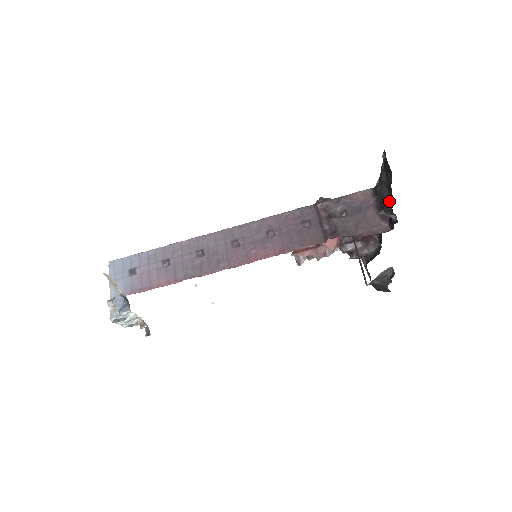
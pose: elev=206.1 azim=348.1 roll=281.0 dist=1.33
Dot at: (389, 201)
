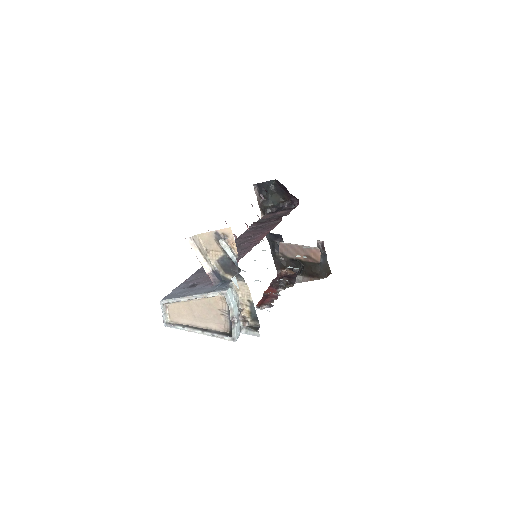
Dot at: (281, 203)
